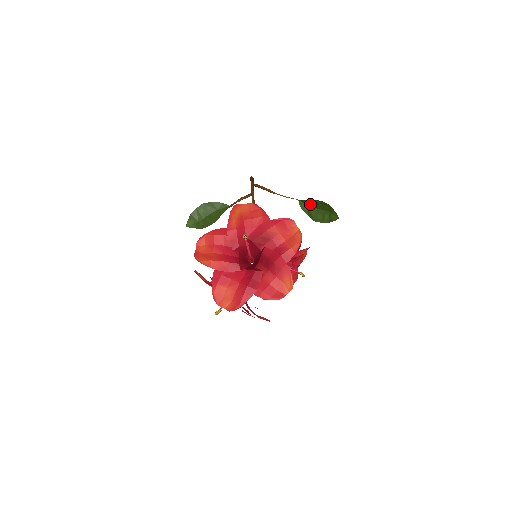
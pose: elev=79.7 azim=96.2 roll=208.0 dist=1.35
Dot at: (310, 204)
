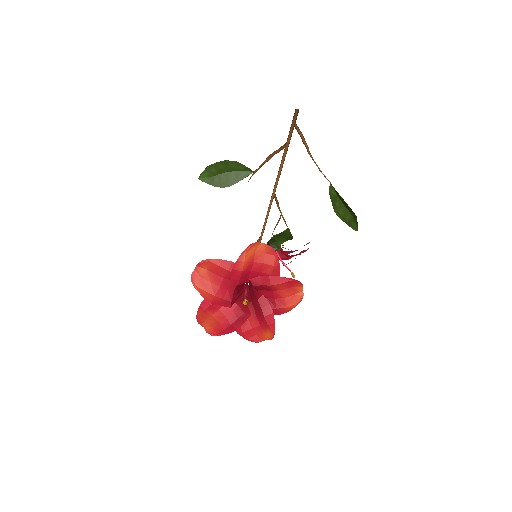
Dot at: (339, 197)
